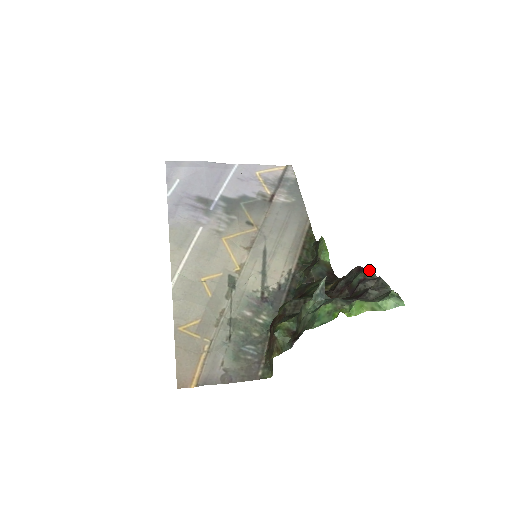
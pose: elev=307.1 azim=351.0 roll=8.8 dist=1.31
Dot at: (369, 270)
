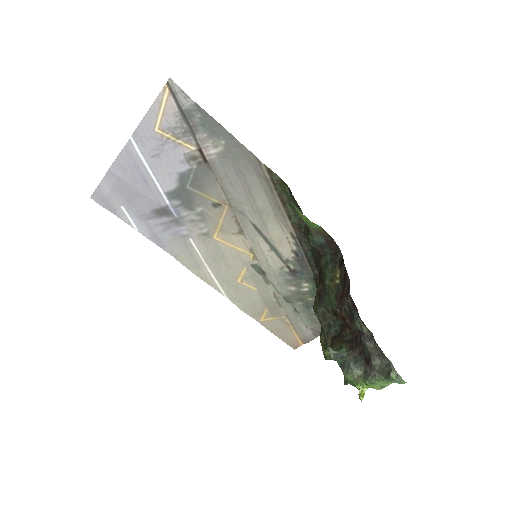
Dot at: (362, 322)
